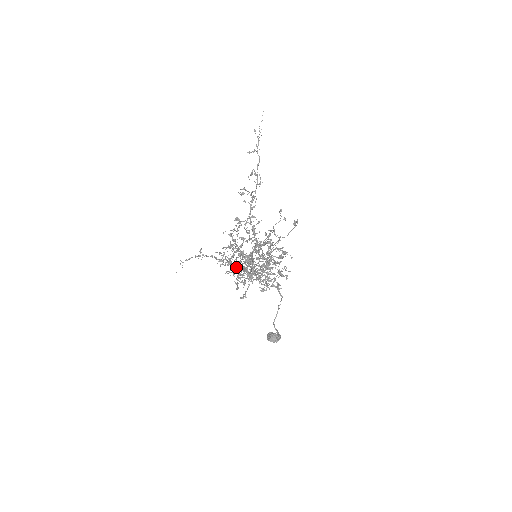
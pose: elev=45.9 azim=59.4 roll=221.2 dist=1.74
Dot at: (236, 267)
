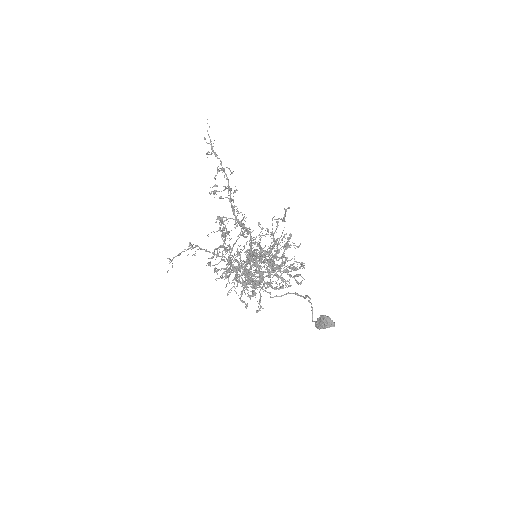
Dot at: occluded
